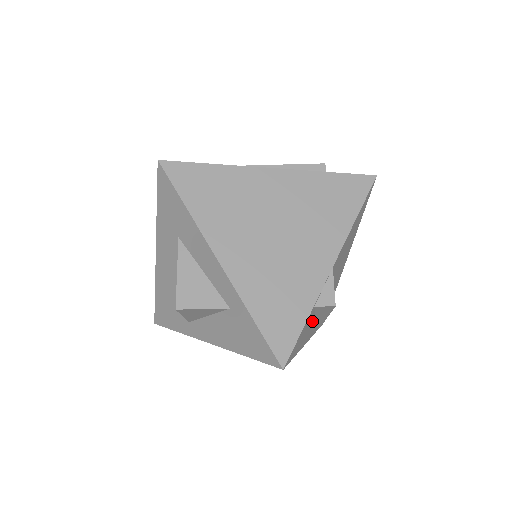
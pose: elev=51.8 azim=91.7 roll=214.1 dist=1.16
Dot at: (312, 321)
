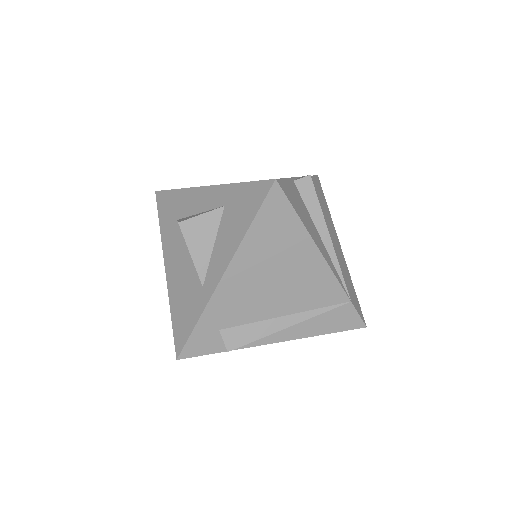
Dot at: (309, 218)
